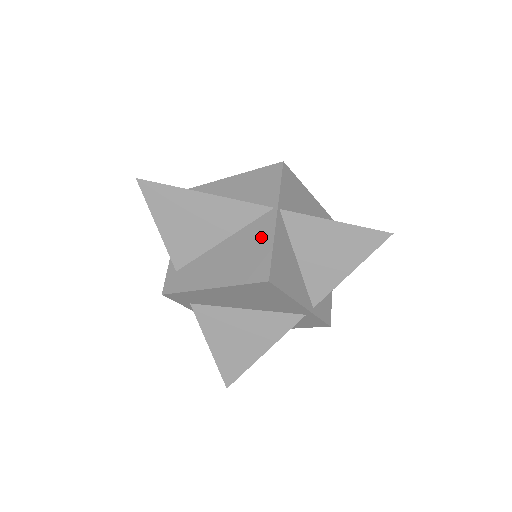
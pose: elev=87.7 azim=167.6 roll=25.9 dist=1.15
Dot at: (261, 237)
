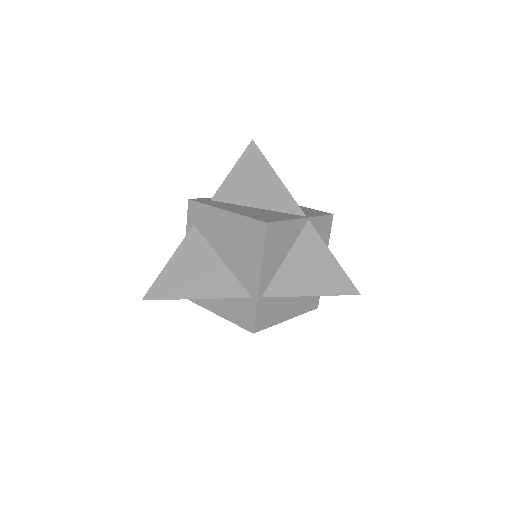
Dot at: (284, 216)
